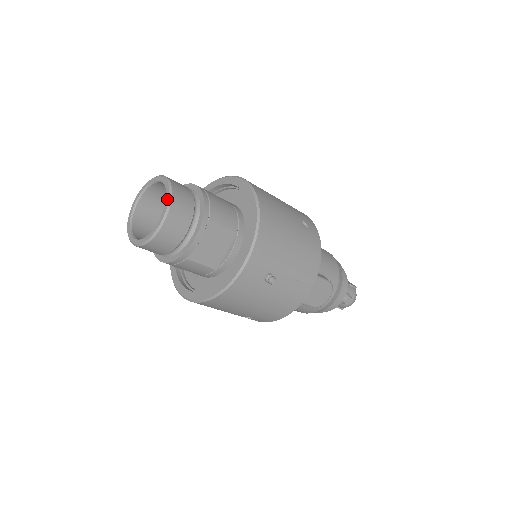
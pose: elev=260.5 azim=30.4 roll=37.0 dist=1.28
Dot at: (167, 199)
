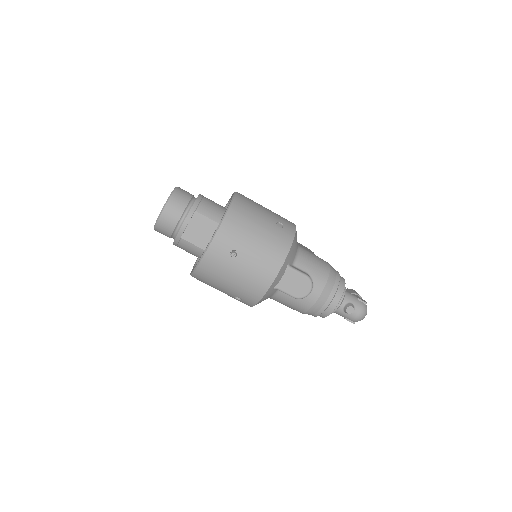
Dot at: (169, 196)
